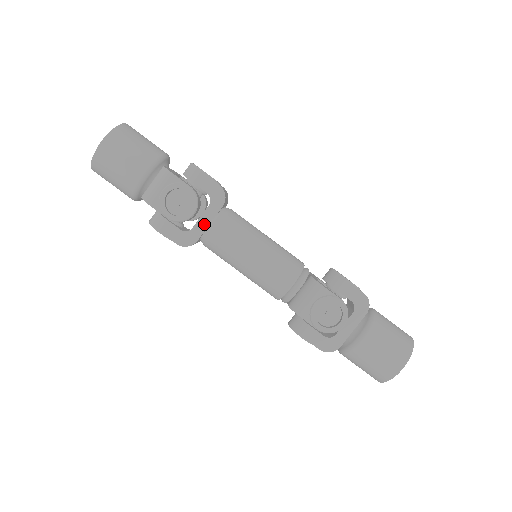
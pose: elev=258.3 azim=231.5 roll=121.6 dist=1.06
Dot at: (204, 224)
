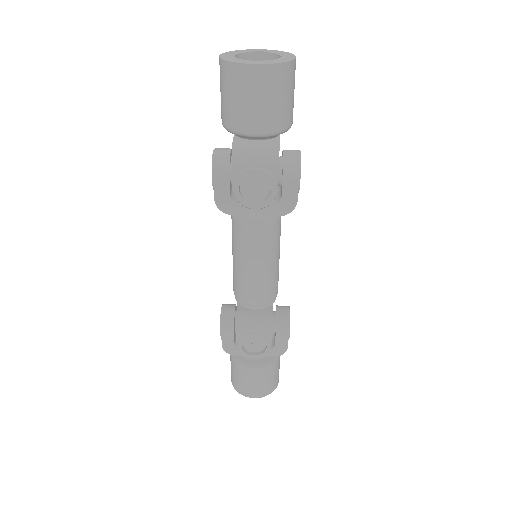
Dot at: (251, 211)
